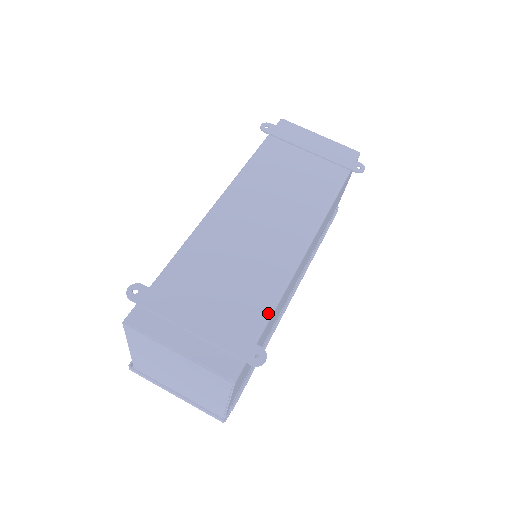
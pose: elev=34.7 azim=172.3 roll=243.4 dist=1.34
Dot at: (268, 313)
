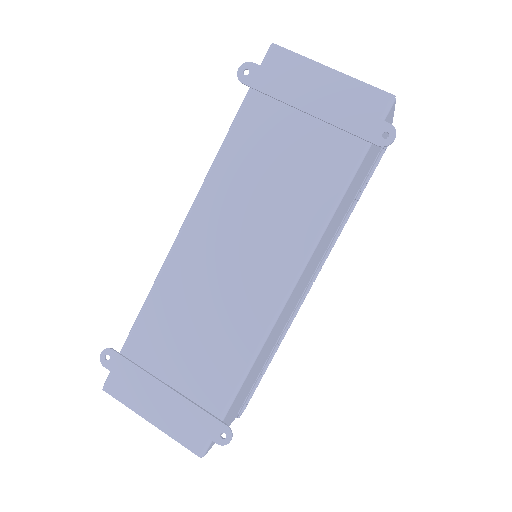
Dot at: (236, 385)
